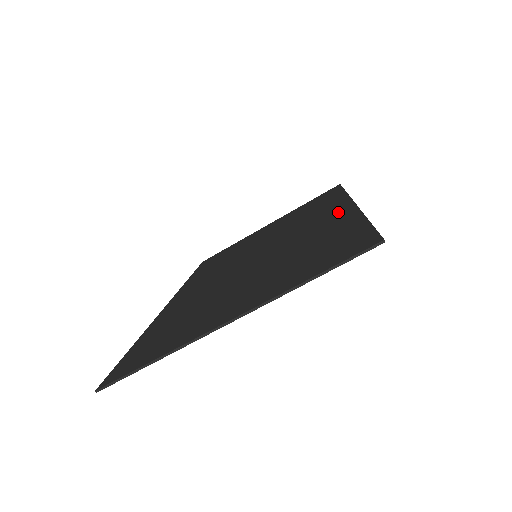
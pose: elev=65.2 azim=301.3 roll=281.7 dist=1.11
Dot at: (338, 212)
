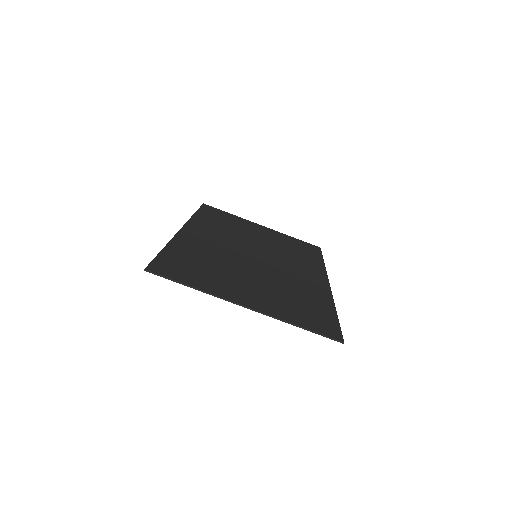
Dot at: (319, 282)
